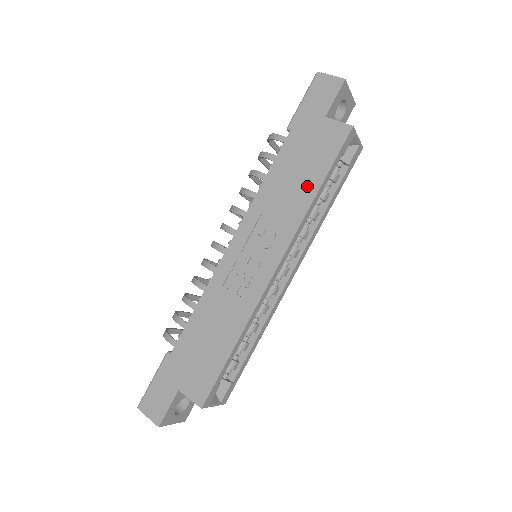
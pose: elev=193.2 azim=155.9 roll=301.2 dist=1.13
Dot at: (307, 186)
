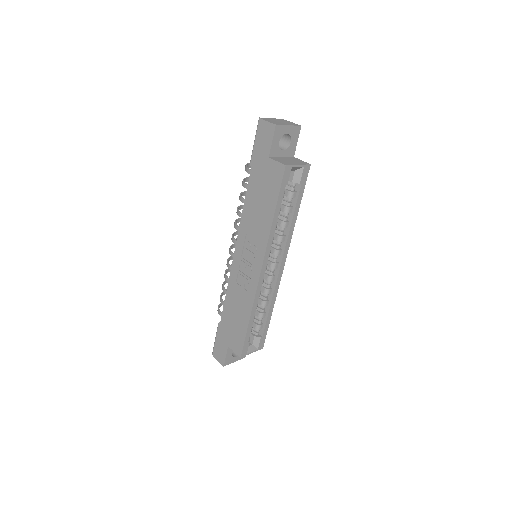
Dot at: (267, 213)
